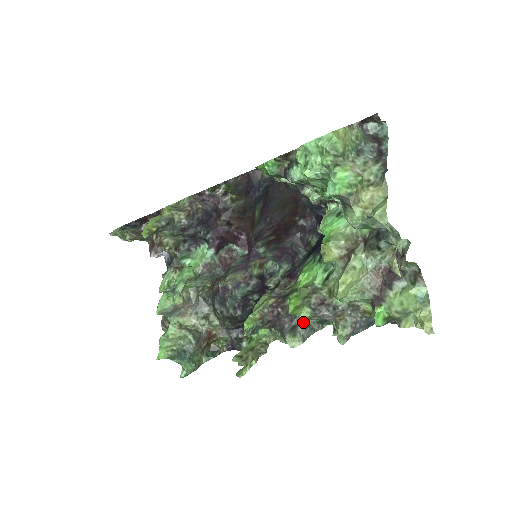
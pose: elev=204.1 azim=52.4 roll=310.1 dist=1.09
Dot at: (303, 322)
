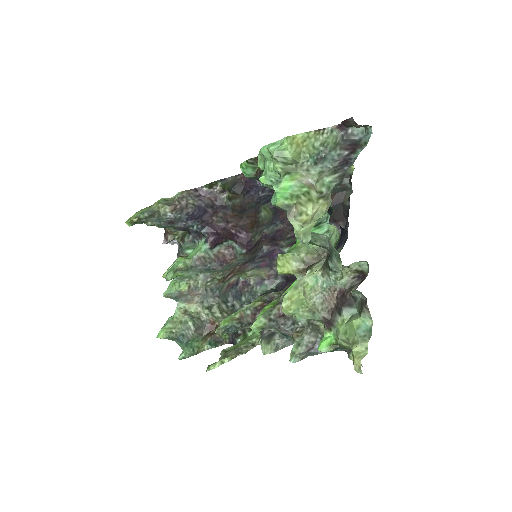
Dot at: (255, 331)
